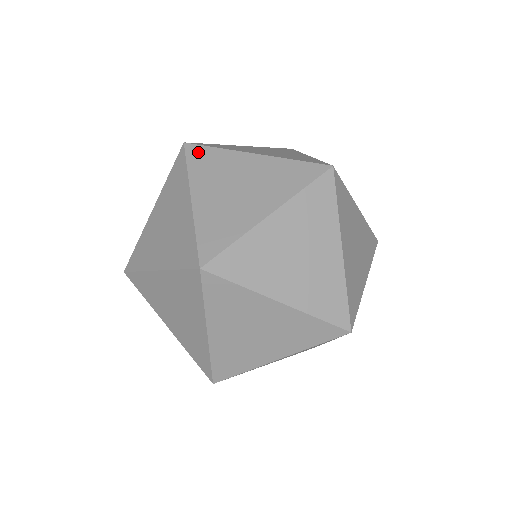
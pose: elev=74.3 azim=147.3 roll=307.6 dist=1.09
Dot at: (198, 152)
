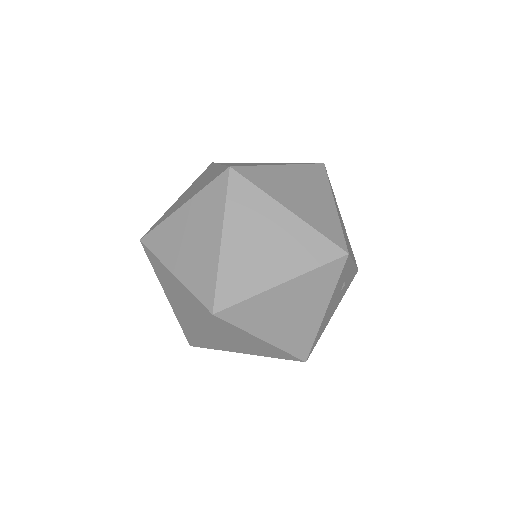
Dot at: occluded
